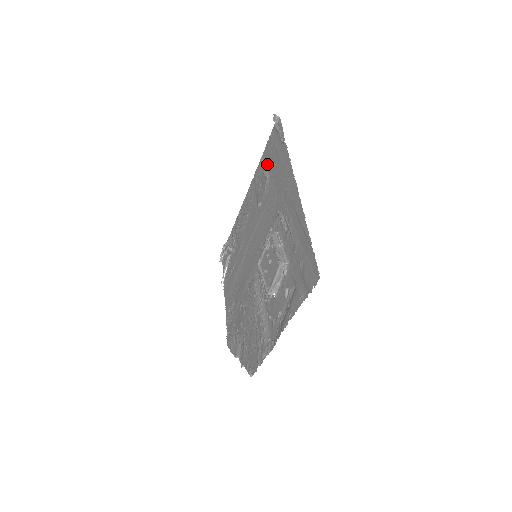
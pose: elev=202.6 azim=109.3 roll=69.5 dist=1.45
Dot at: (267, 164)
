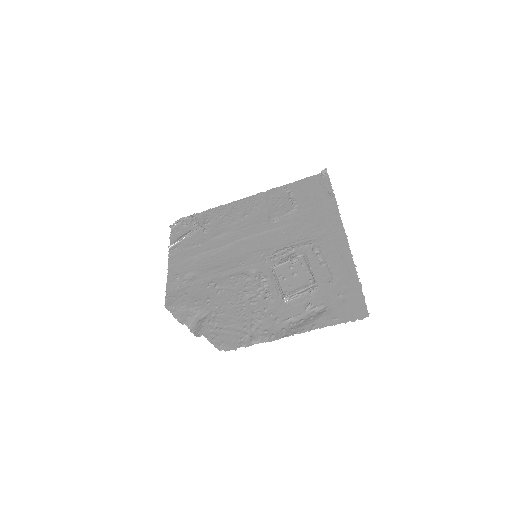
Dot at: (297, 195)
